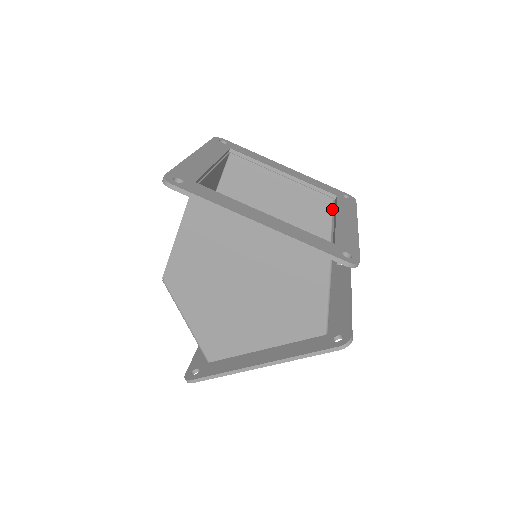
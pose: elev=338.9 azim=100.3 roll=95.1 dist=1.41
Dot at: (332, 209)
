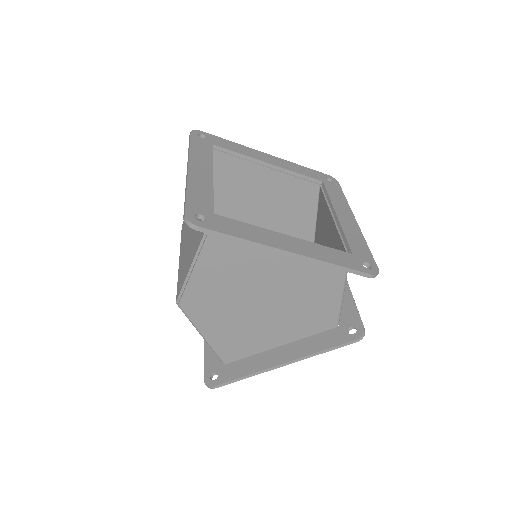
Dot at: (318, 194)
